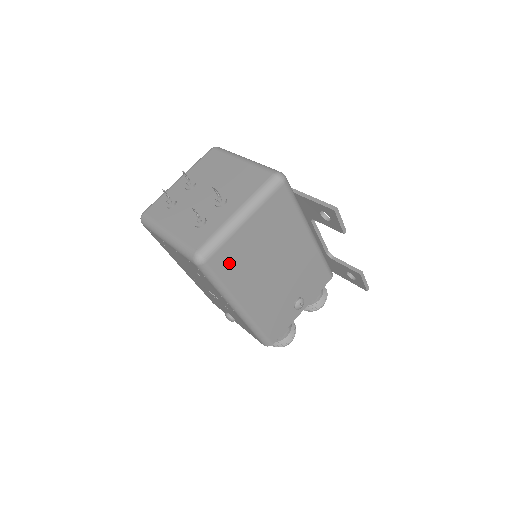
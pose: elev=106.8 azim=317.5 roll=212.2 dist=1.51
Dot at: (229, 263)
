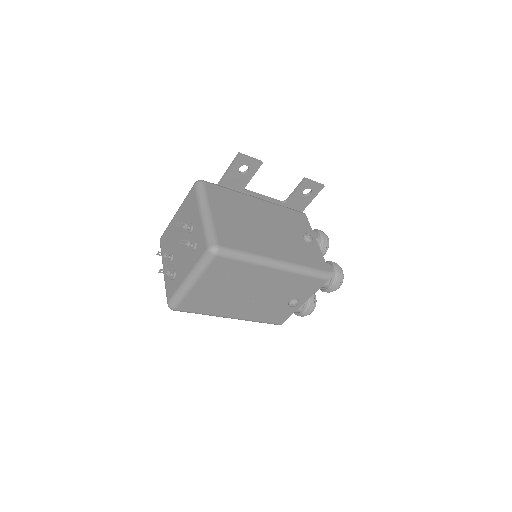
Dot at: (233, 239)
